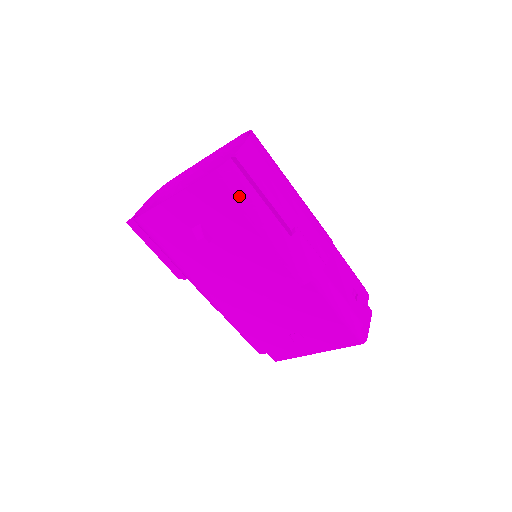
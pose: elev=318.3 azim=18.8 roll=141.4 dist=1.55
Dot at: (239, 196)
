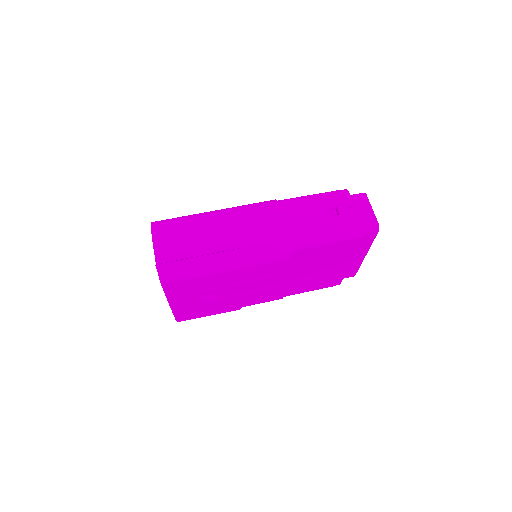
Dot at: (189, 275)
